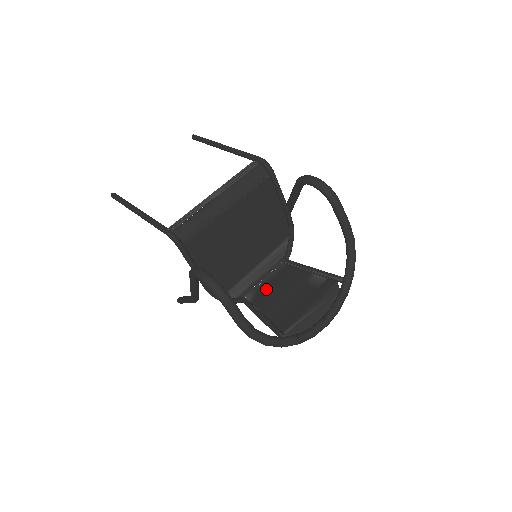
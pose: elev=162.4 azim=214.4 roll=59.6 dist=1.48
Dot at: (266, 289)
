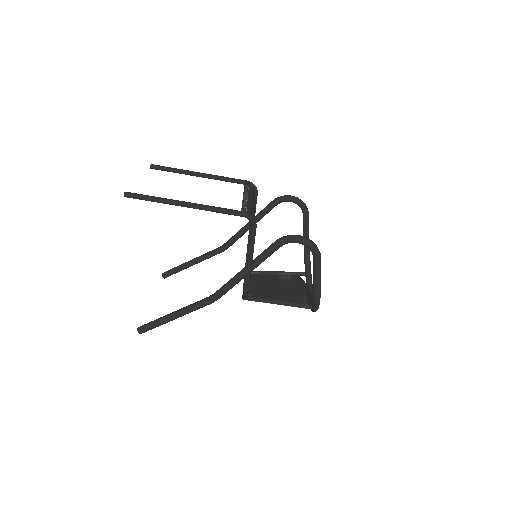
Dot at: (255, 288)
